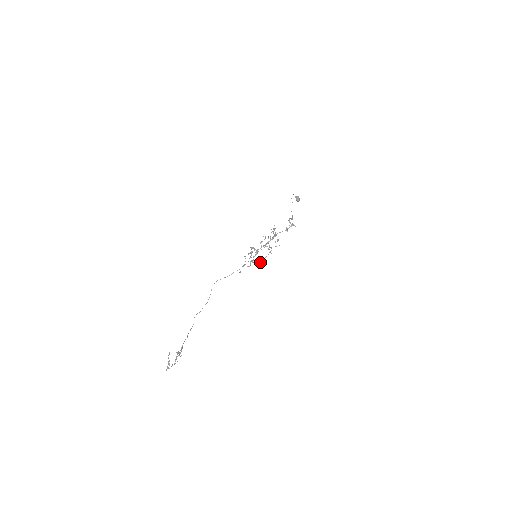
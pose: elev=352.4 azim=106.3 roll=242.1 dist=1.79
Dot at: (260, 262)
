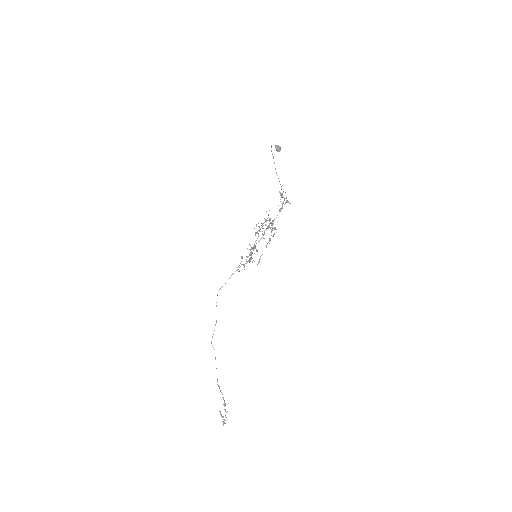
Dot at: occluded
